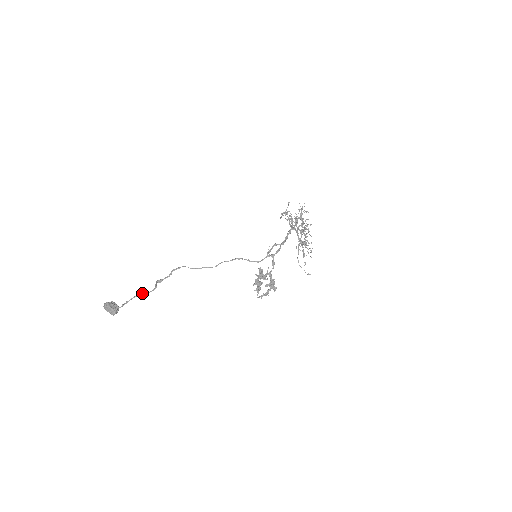
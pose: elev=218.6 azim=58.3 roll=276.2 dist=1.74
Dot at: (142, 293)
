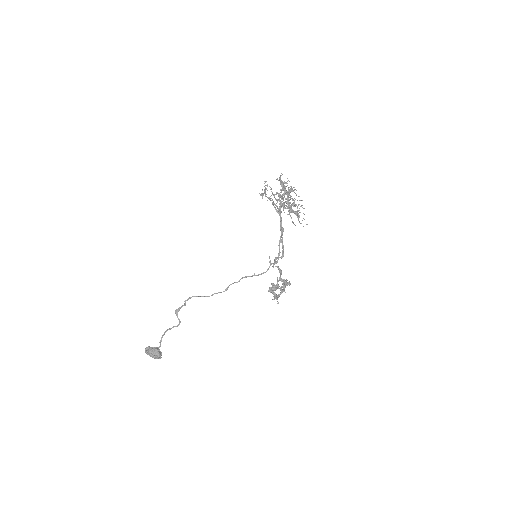
Dot at: (170, 329)
